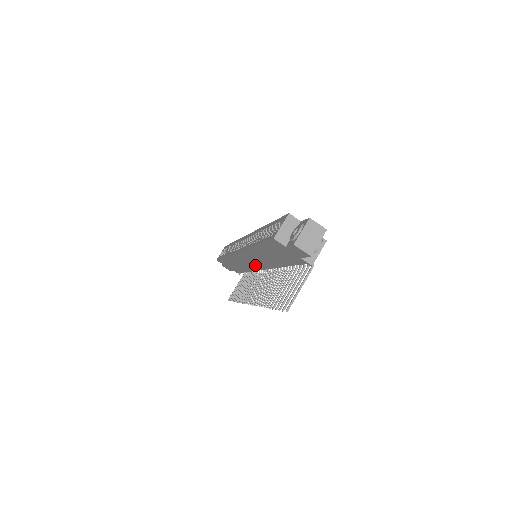
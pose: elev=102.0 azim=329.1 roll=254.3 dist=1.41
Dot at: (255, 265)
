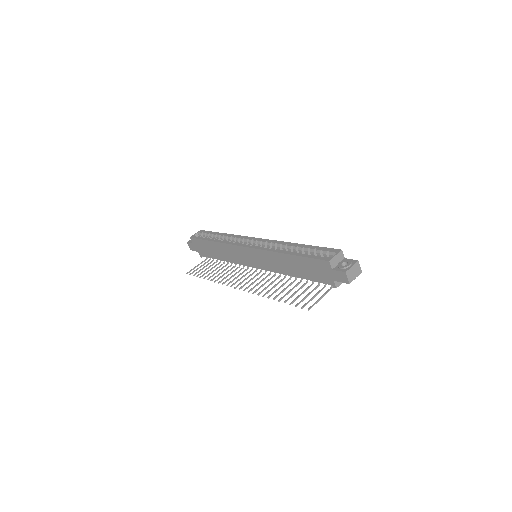
Dot at: (252, 262)
